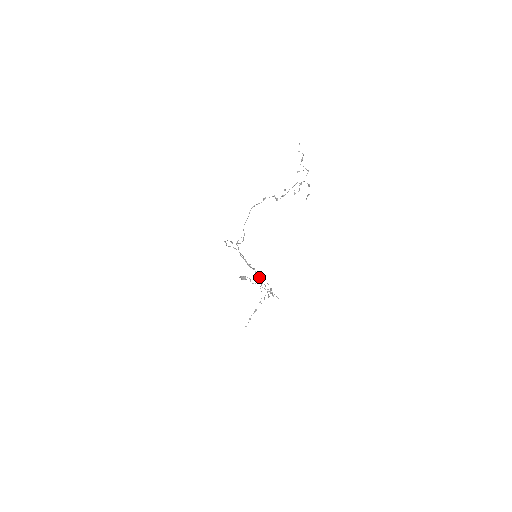
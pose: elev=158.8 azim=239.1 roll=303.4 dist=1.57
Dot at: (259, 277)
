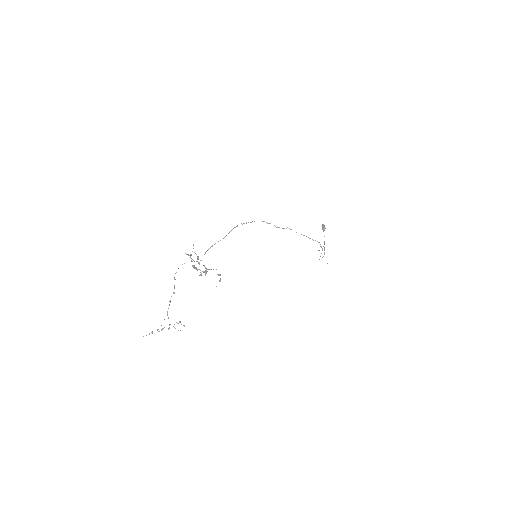
Dot at: occluded
